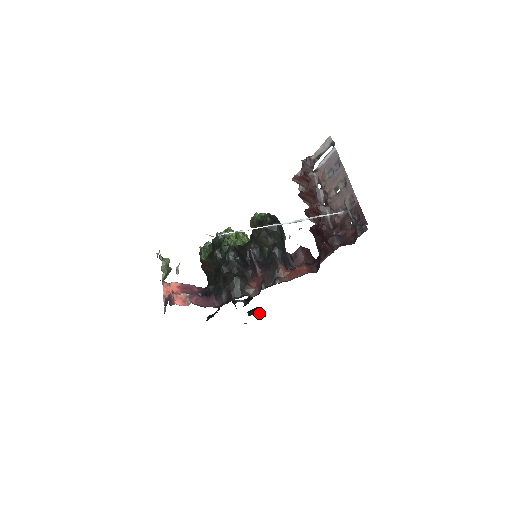
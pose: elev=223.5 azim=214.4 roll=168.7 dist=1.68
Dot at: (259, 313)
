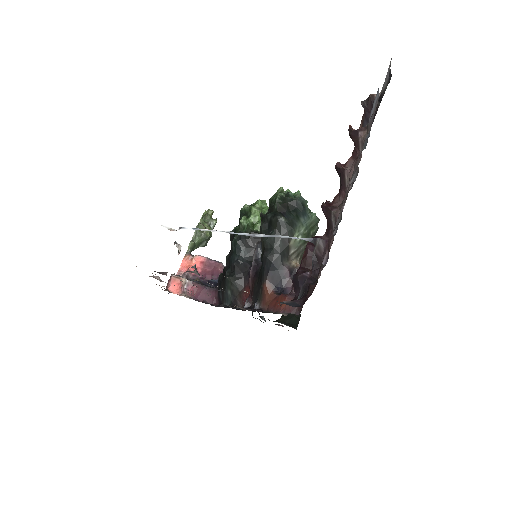
Dot at: (292, 320)
